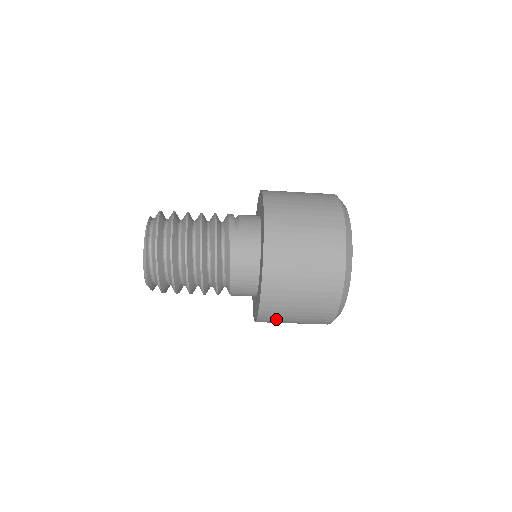
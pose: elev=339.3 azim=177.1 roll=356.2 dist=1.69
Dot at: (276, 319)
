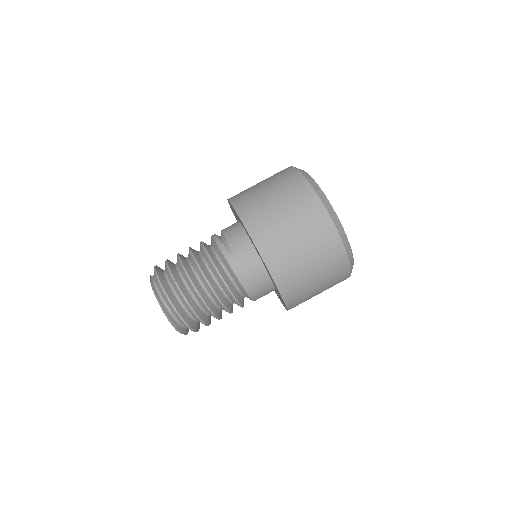
Dot at: occluded
